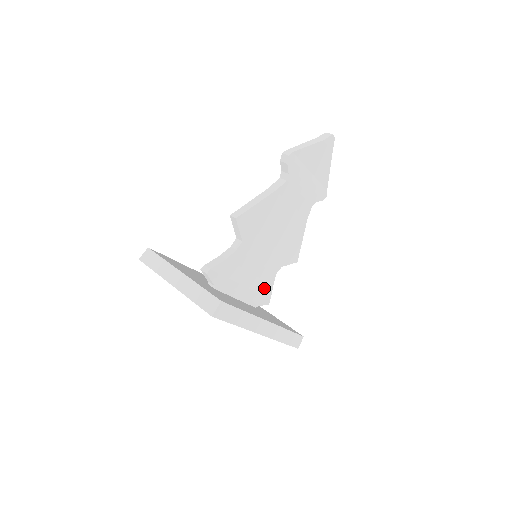
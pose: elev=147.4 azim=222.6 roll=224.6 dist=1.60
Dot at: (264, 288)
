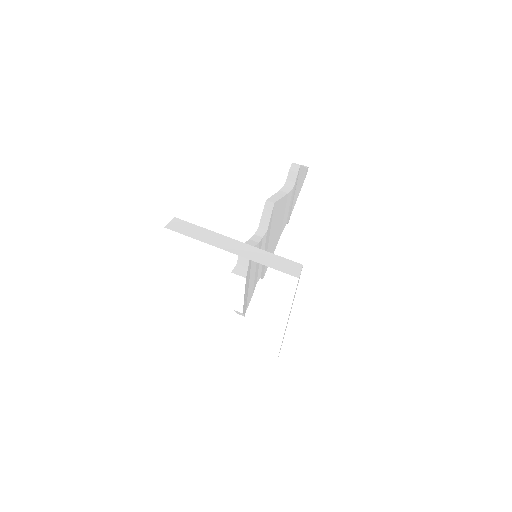
Dot at: (250, 295)
